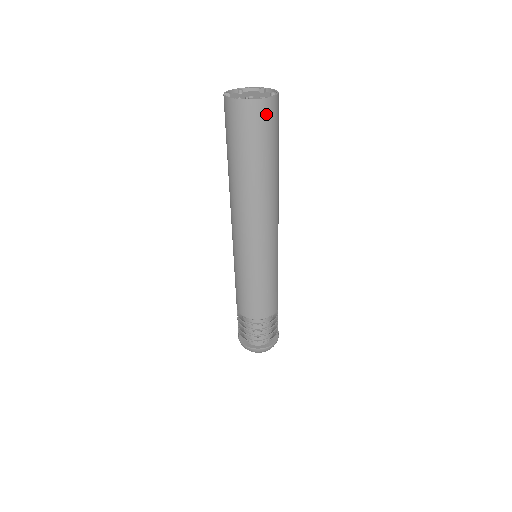
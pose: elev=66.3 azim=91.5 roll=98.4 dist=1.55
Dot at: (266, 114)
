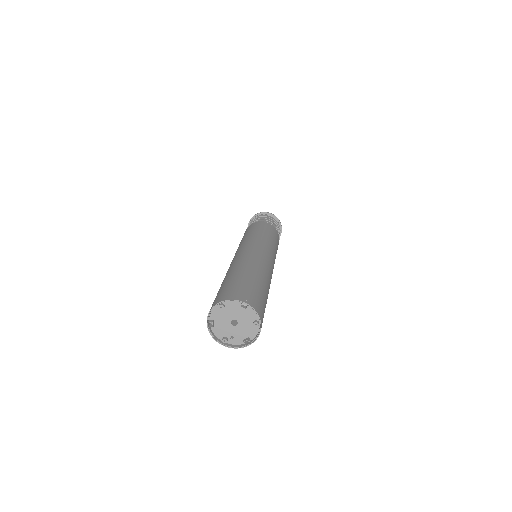
Dot at: occluded
